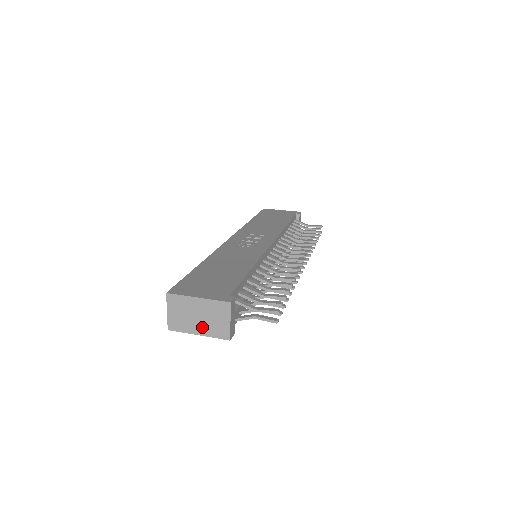
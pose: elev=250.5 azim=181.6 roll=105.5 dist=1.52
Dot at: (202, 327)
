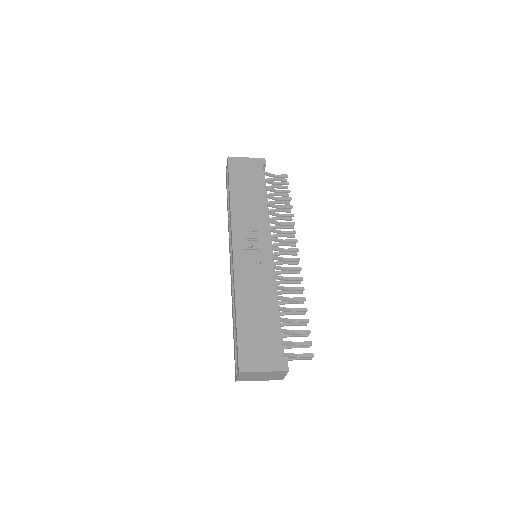
Dot at: (263, 379)
